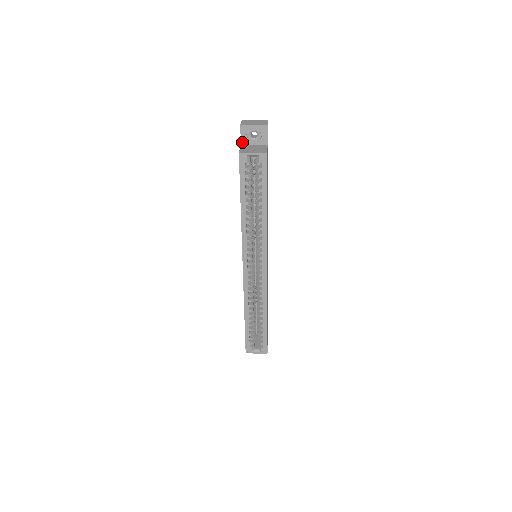
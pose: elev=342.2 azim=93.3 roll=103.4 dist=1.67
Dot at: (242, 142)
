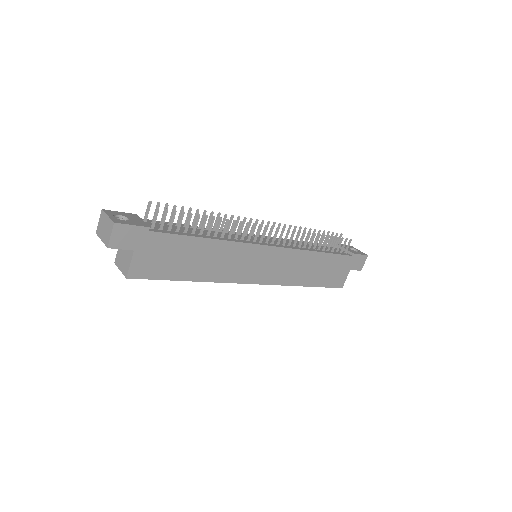
Dot at: occluded
